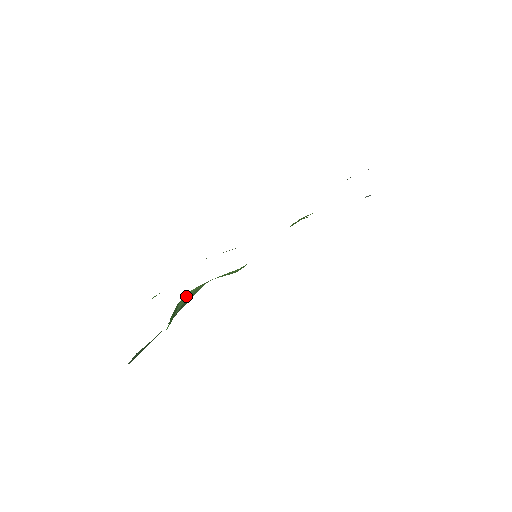
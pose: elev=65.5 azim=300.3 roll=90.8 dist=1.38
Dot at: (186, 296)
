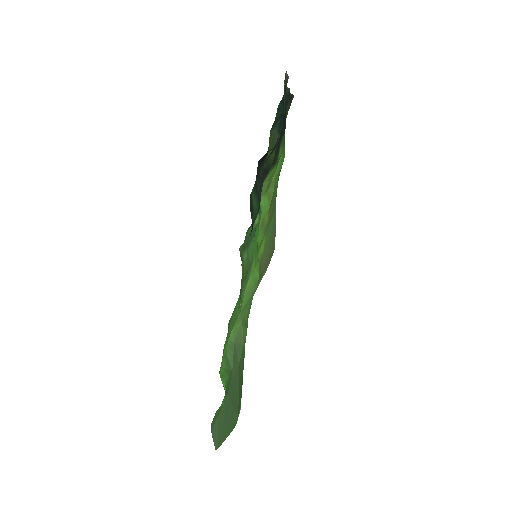
Dot at: (230, 345)
